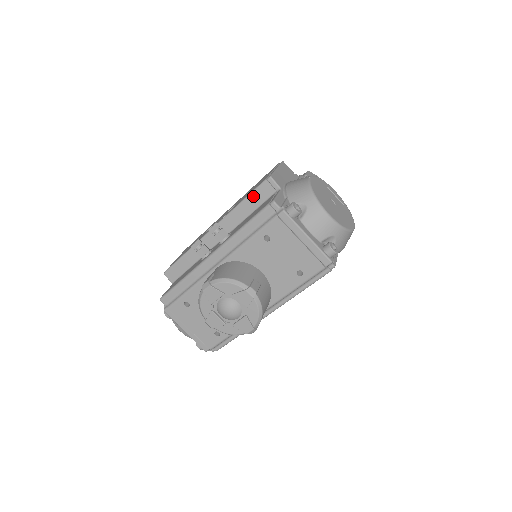
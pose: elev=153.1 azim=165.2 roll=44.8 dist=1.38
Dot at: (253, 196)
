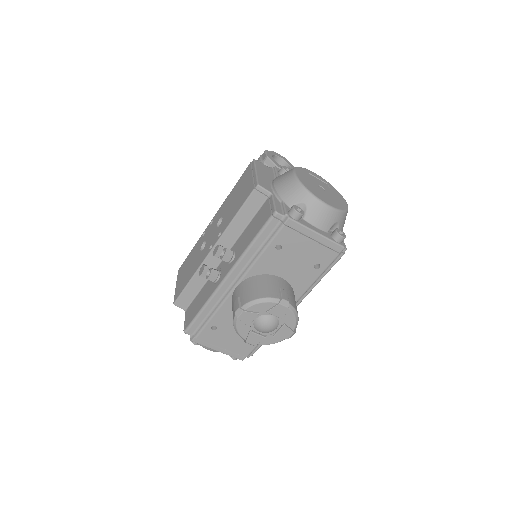
Dot at: (245, 208)
